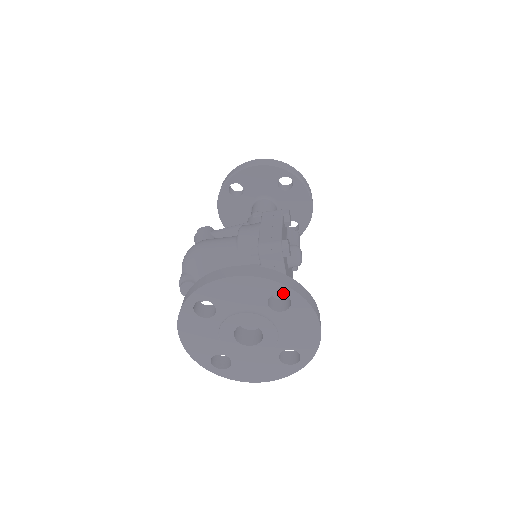
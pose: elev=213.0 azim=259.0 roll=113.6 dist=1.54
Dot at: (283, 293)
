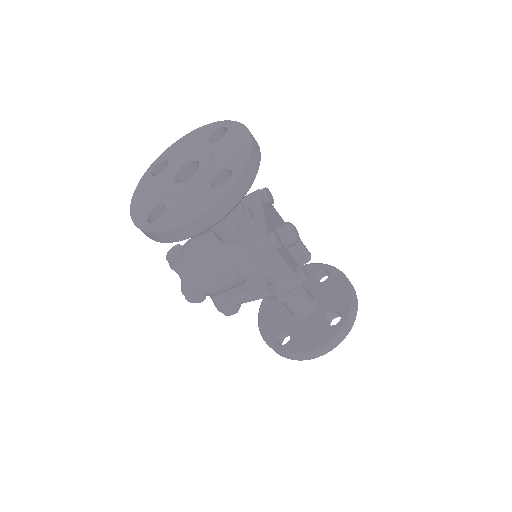
Dot at: (222, 127)
